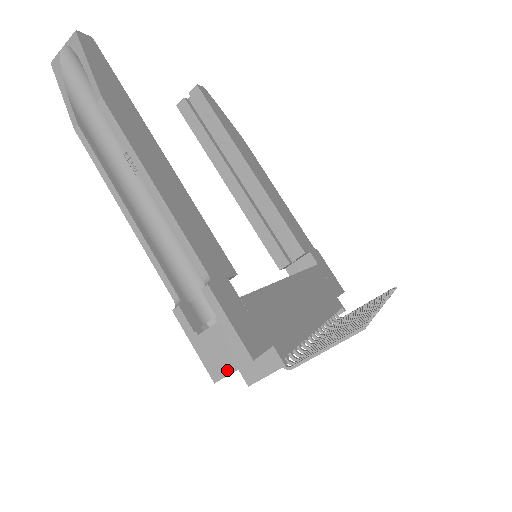
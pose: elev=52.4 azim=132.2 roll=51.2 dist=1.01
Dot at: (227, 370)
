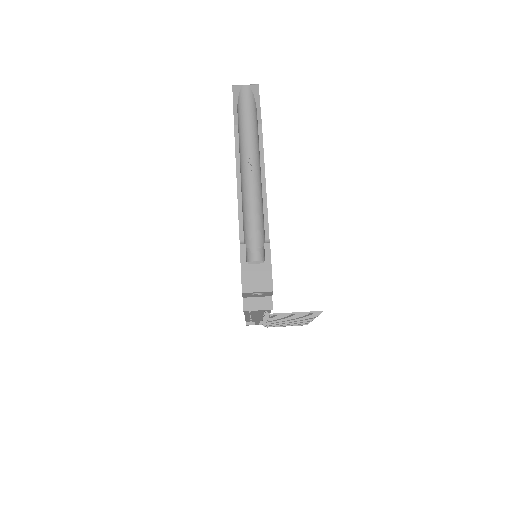
Dot at: (255, 289)
